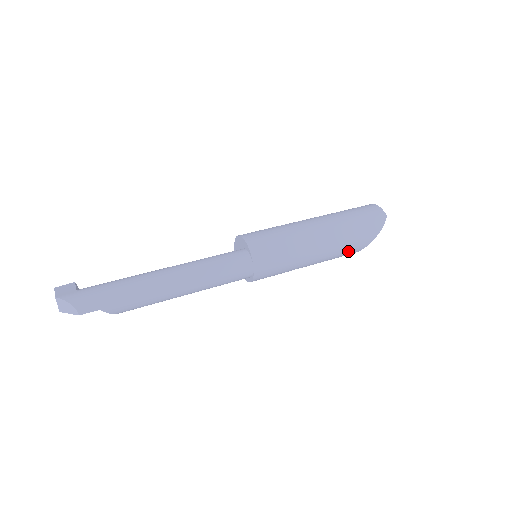
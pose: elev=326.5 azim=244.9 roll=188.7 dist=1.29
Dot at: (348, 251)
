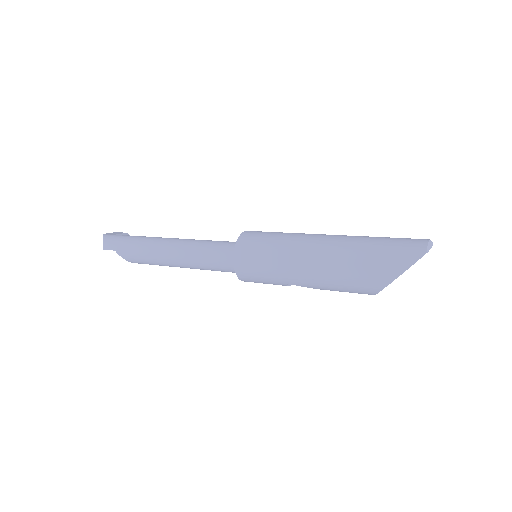
Dot at: (356, 283)
